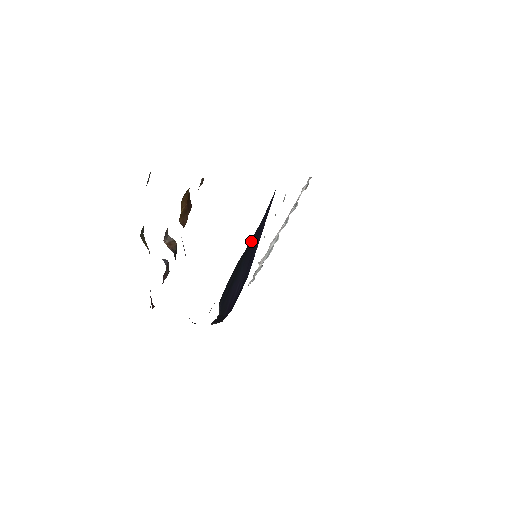
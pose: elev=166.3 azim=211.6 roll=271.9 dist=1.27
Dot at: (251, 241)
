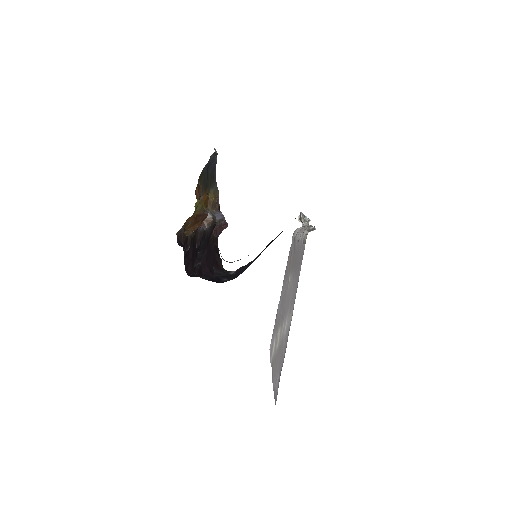
Dot at: occluded
